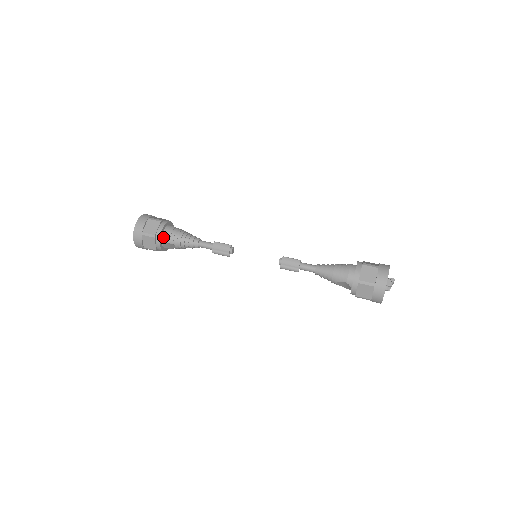
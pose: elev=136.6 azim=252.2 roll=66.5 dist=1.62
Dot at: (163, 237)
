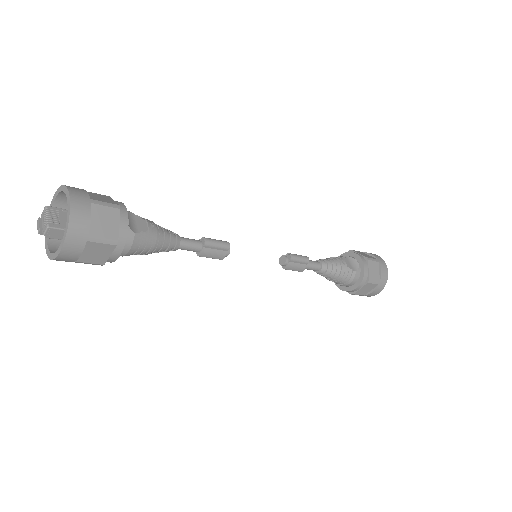
Dot at: occluded
